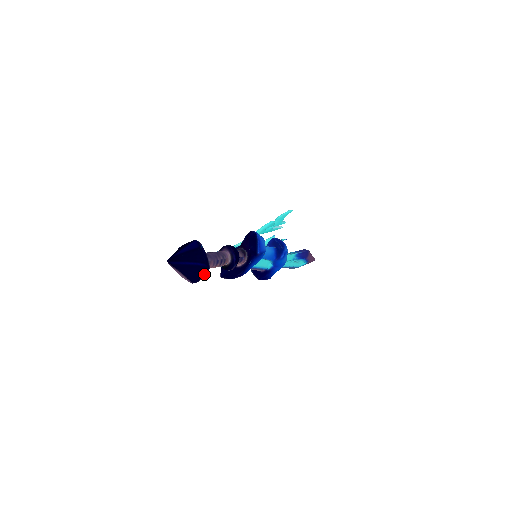
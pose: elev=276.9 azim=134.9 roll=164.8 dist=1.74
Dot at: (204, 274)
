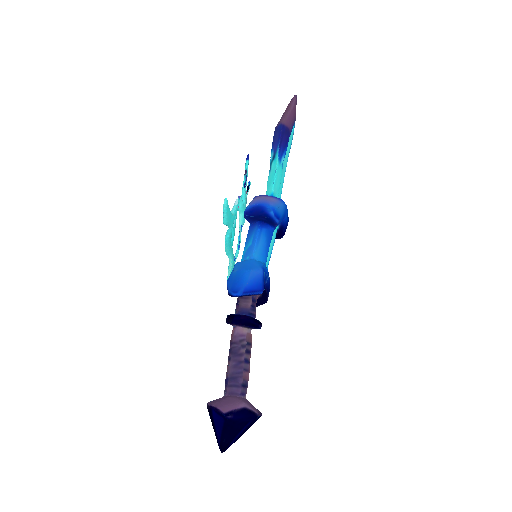
Dot at: (259, 416)
